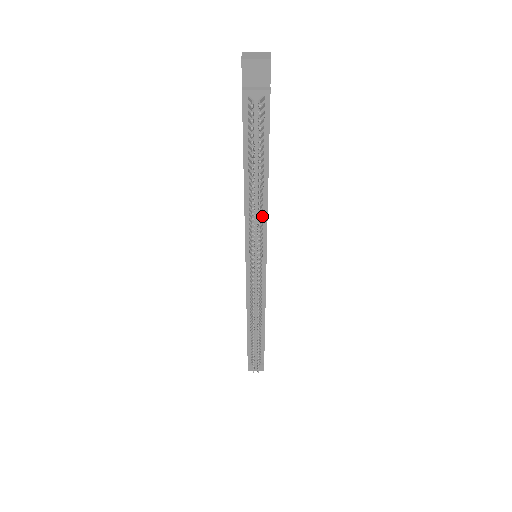
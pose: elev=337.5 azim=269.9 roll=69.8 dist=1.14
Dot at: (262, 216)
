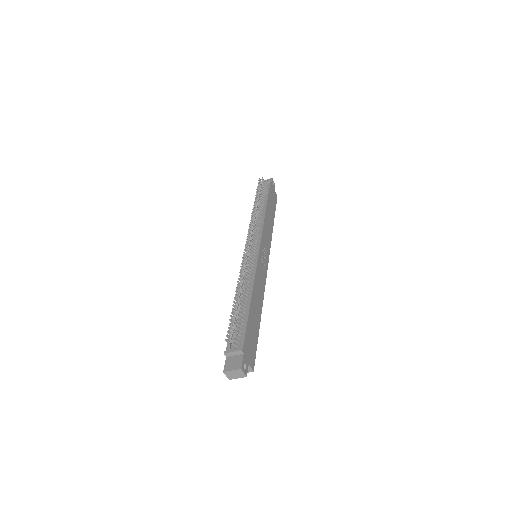
Dot at: (261, 224)
